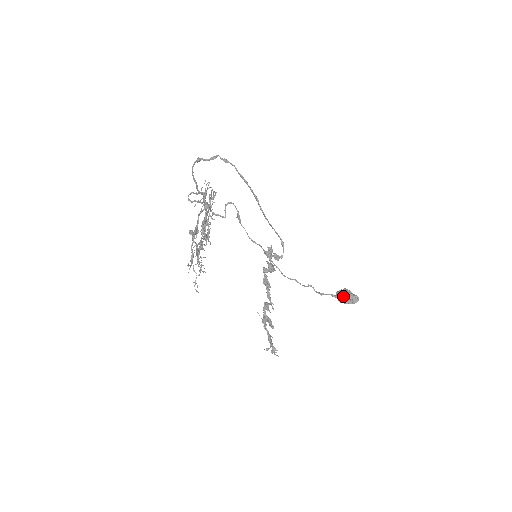
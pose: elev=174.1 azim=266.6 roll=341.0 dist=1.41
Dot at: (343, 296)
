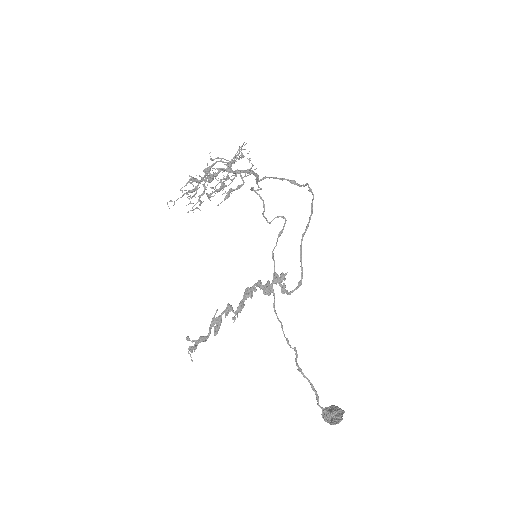
Dot at: (329, 408)
